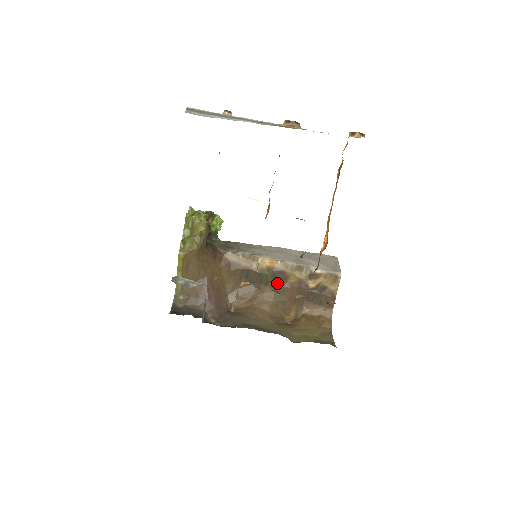
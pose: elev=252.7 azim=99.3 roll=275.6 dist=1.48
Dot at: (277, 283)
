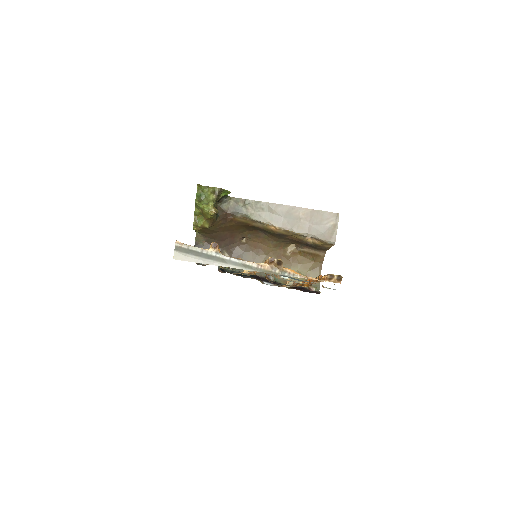
Dot at: (280, 237)
